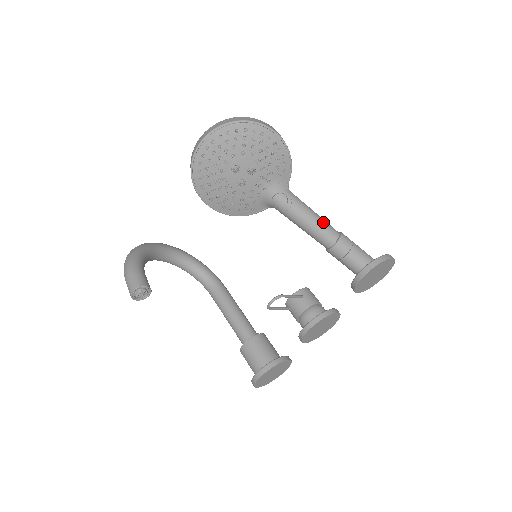
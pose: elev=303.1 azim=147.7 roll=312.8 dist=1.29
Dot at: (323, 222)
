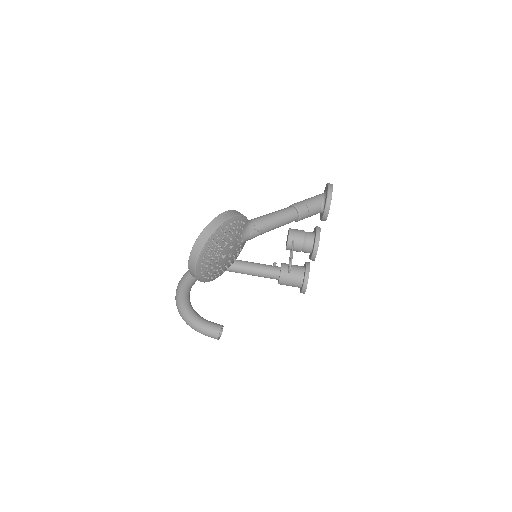
Dot at: (283, 215)
